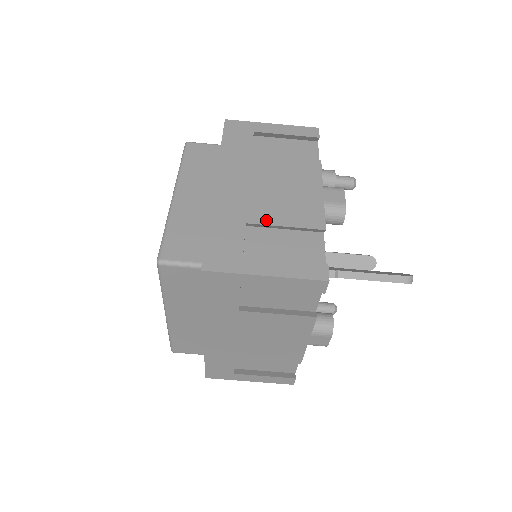
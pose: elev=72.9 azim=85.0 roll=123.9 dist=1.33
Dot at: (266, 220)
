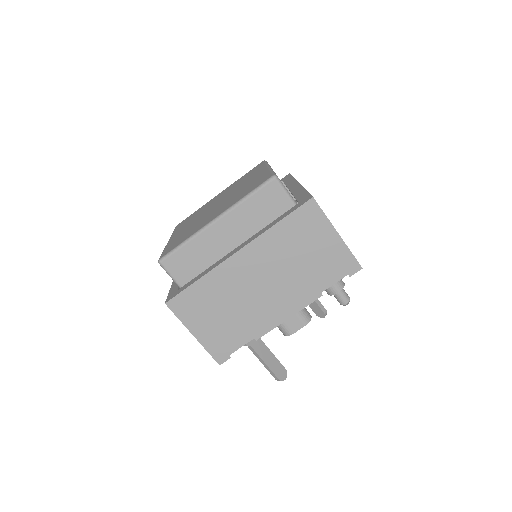
Dot at: (233, 306)
